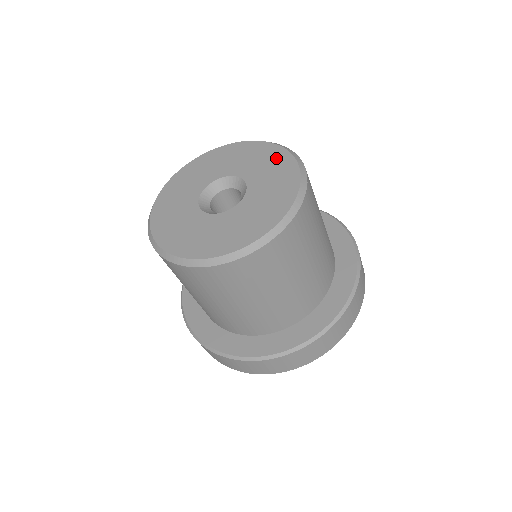
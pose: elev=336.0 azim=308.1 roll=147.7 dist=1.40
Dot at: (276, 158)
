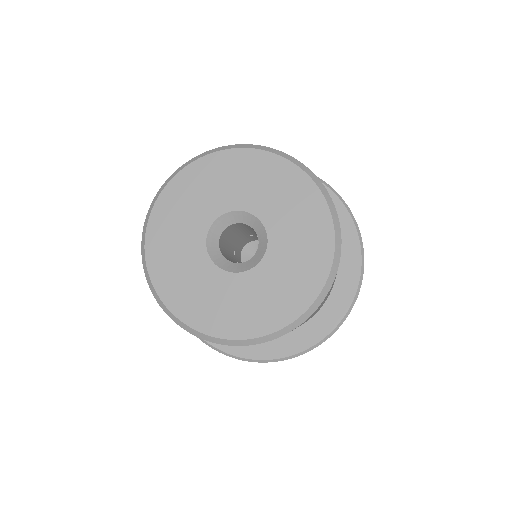
Dot at: (315, 223)
